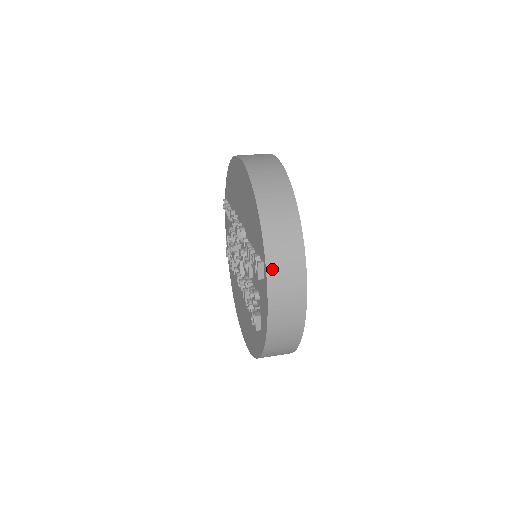
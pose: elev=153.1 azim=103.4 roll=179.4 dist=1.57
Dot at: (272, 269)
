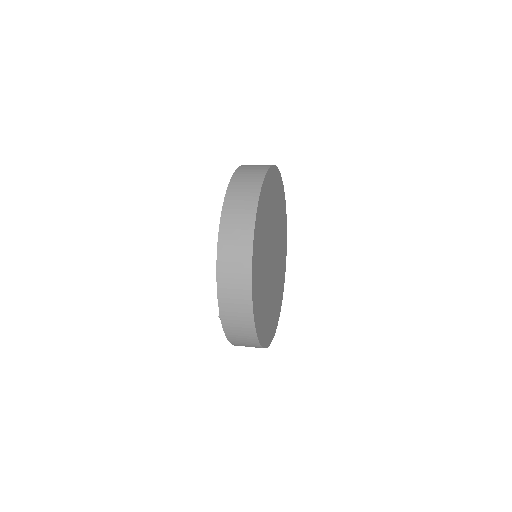
Dot at: (227, 326)
